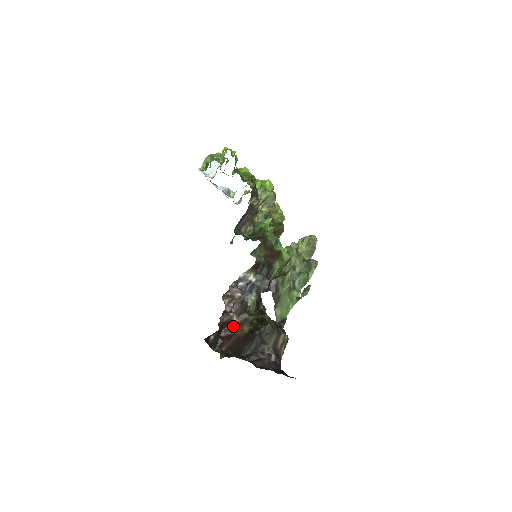
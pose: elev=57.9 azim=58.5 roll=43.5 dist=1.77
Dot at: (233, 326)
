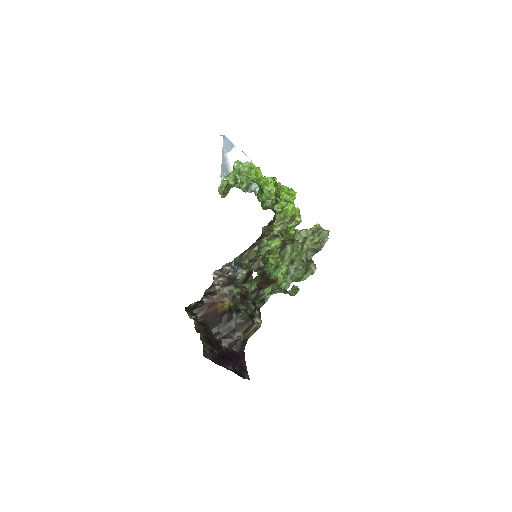
Dot at: (216, 295)
